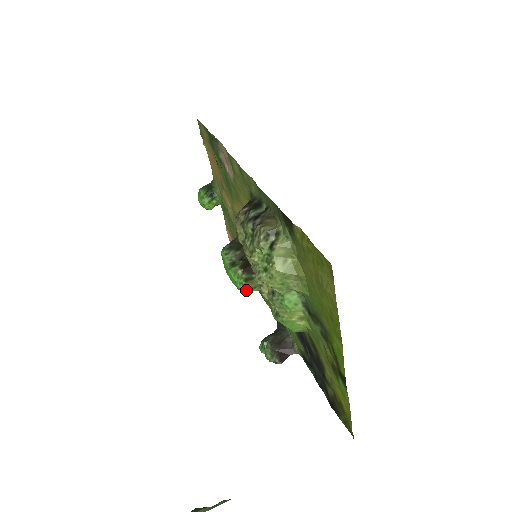
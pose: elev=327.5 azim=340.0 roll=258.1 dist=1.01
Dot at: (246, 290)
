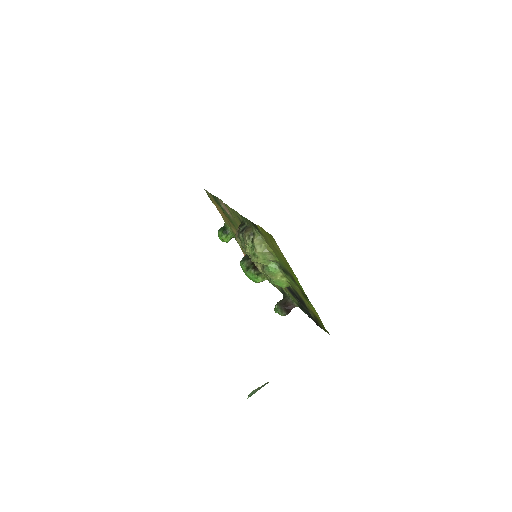
Dot at: (259, 281)
